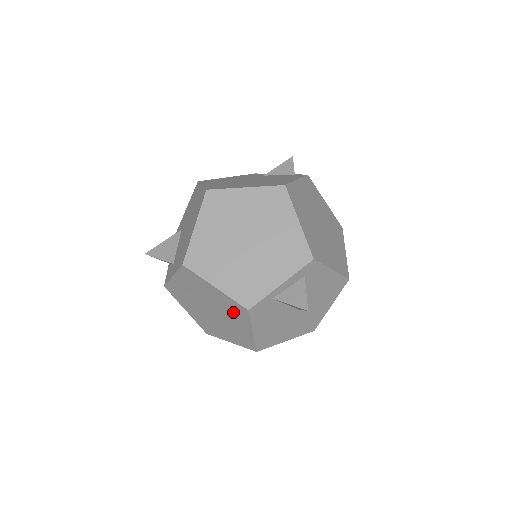
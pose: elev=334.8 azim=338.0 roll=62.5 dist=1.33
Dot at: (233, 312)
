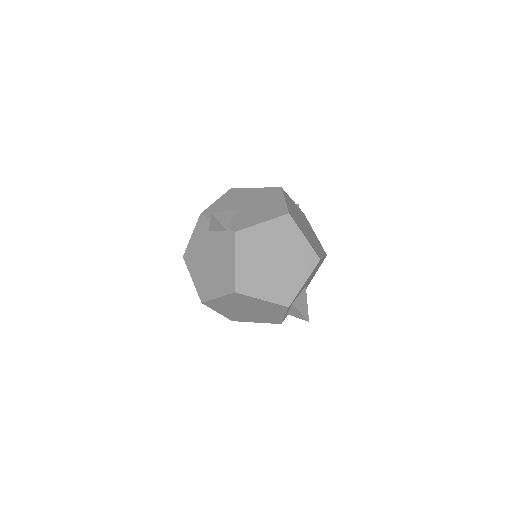
Dot at: occluded
